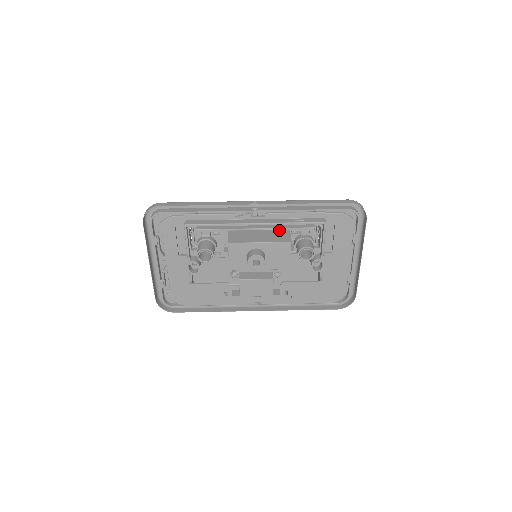
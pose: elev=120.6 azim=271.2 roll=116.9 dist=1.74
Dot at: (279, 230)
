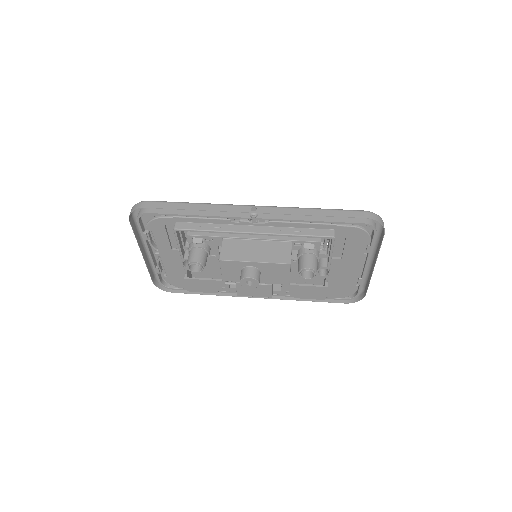
Dot at: (280, 242)
